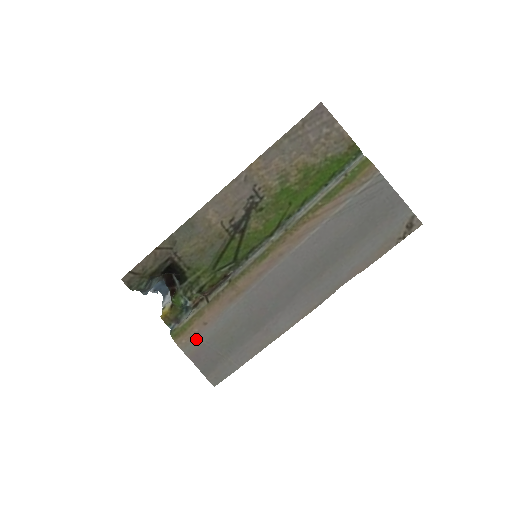
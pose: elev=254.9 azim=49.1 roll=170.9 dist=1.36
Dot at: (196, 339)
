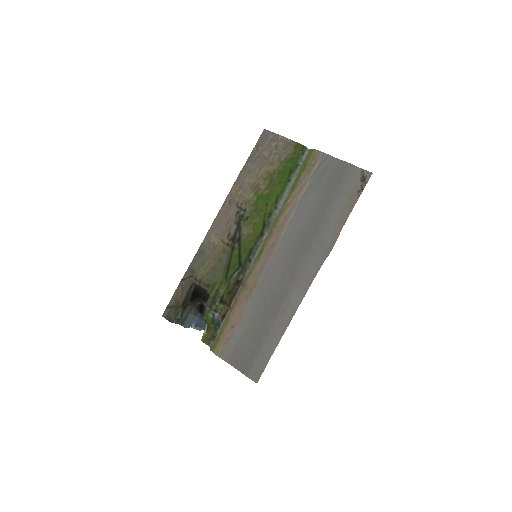
Dot at: (229, 343)
